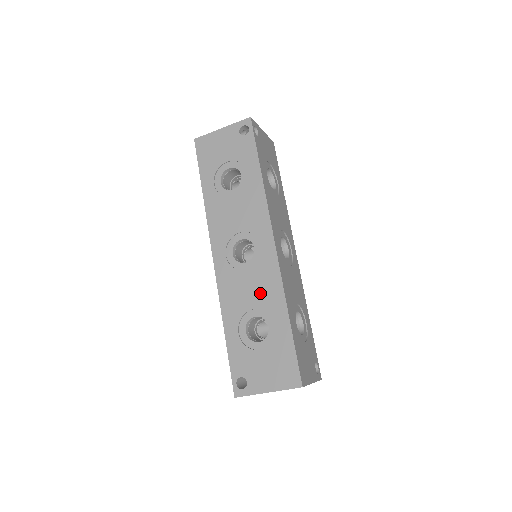
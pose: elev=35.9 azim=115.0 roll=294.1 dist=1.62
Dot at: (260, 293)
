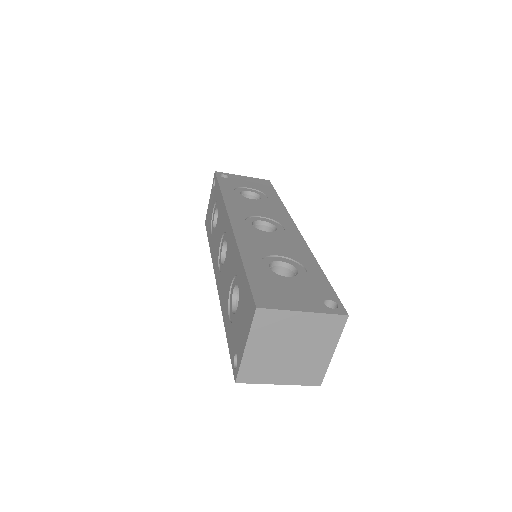
Dot at: (231, 267)
